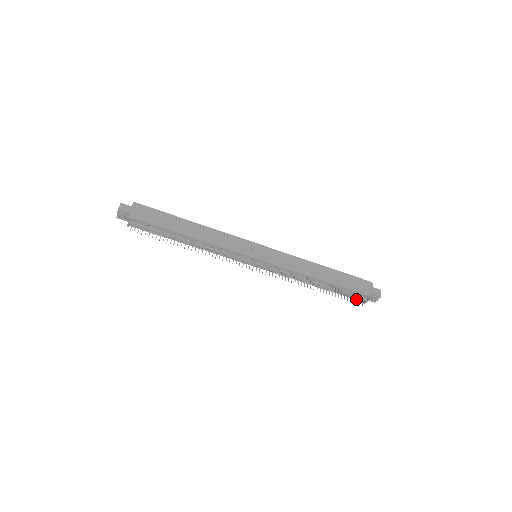
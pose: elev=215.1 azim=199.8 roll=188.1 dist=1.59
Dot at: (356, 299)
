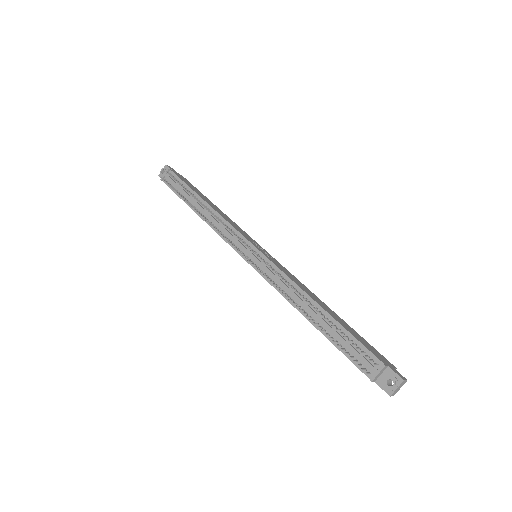
Dot at: (360, 363)
